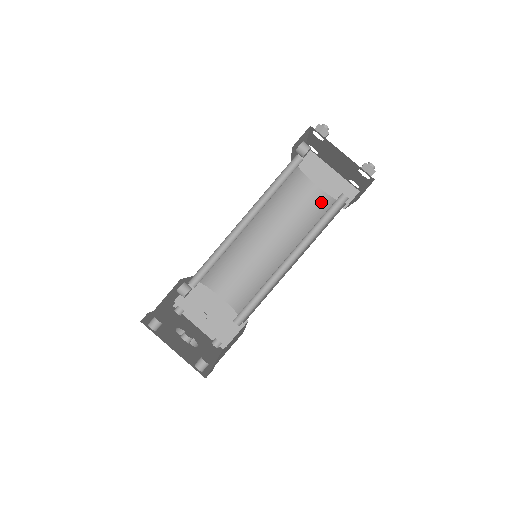
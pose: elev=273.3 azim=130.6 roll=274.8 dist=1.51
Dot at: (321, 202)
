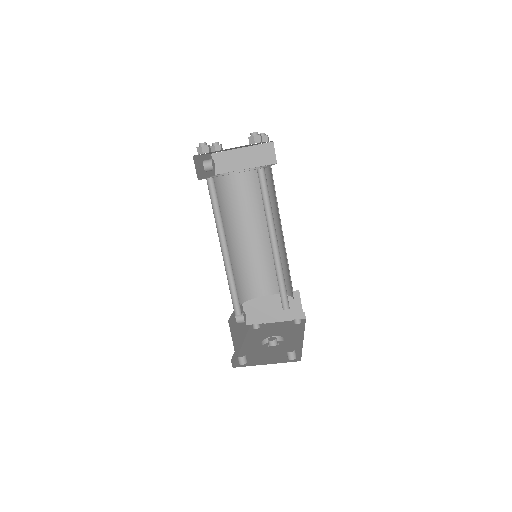
Dot at: occluded
